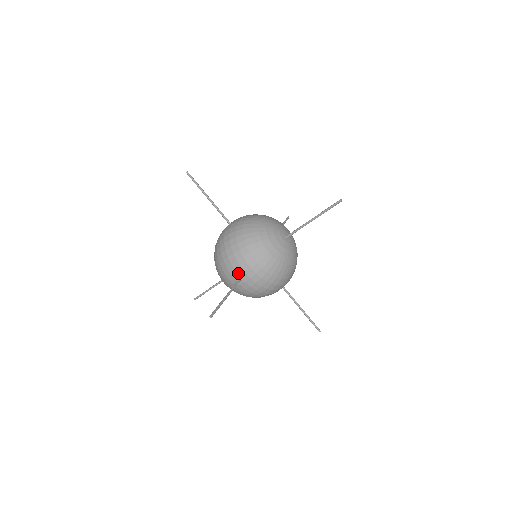
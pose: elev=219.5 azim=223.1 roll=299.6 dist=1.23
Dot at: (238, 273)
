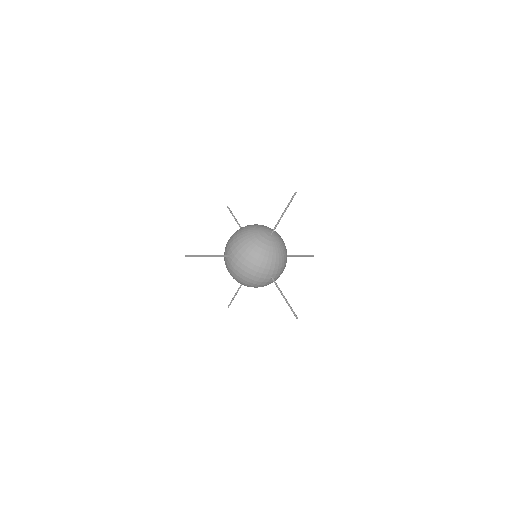
Dot at: (268, 278)
